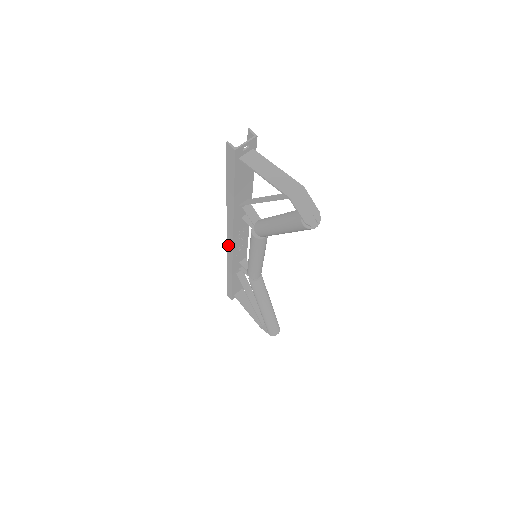
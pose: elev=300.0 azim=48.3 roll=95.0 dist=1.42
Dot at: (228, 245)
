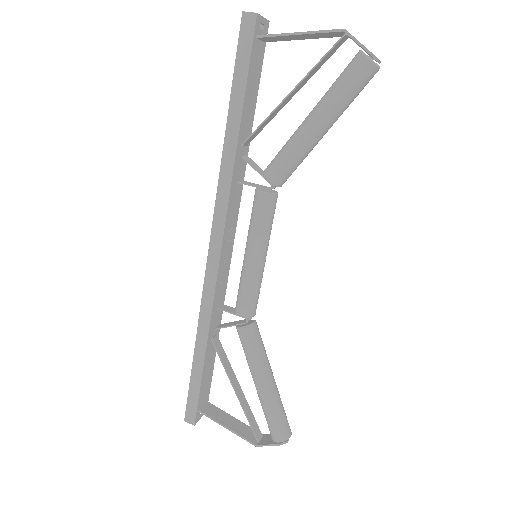
Dot at: (211, 255)
